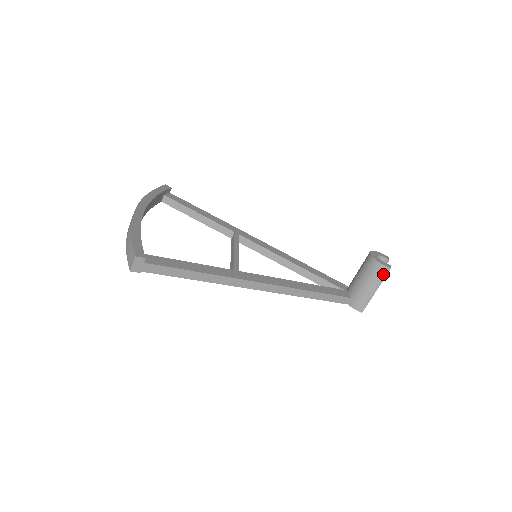
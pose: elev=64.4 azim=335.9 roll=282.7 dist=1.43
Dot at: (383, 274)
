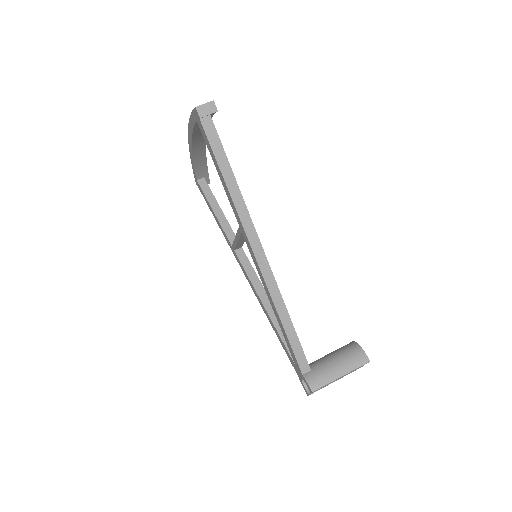
Dot at: (359, 362)
